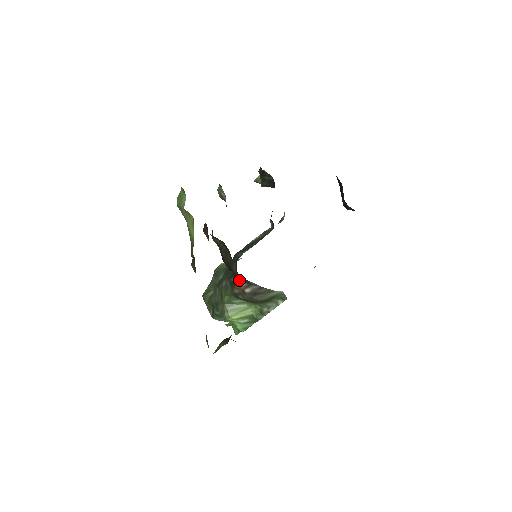
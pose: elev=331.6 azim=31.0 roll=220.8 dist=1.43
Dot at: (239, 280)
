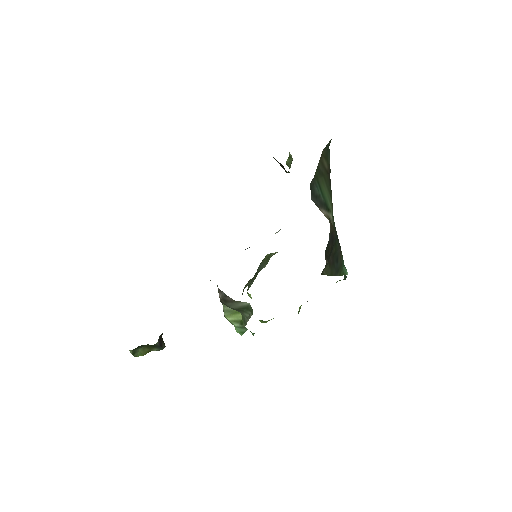
Dot at: occluded
